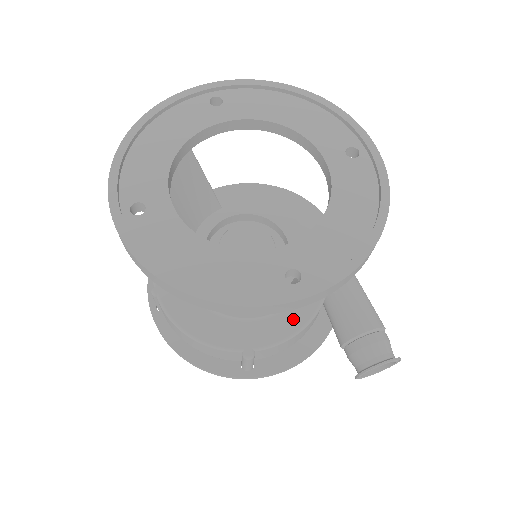
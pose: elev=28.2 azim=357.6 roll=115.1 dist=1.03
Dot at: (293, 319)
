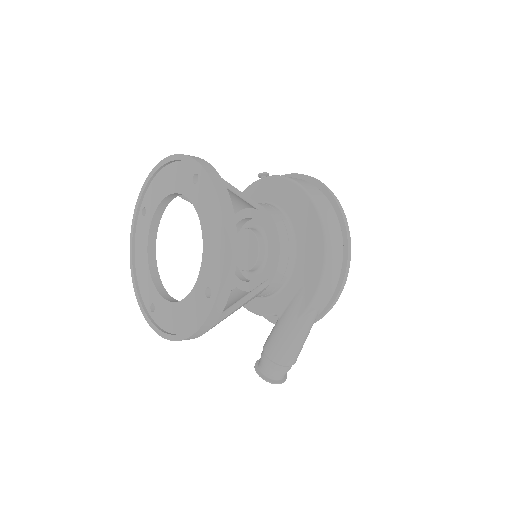
Dot at: (252, 304)
